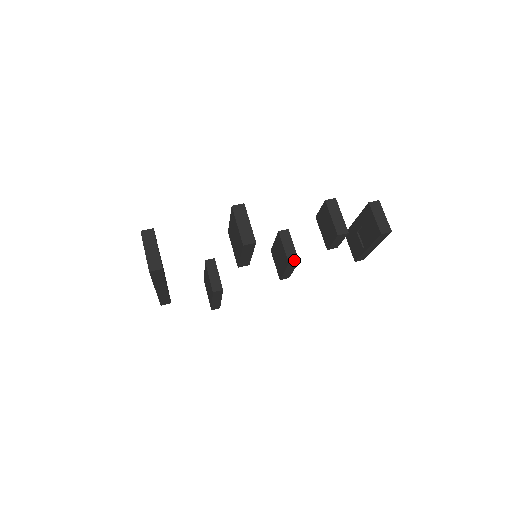
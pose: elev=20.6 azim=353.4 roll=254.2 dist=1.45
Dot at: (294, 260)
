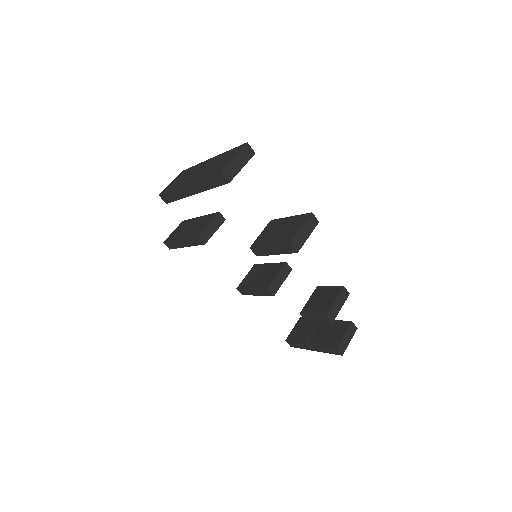
Dot at: (273, 291)
